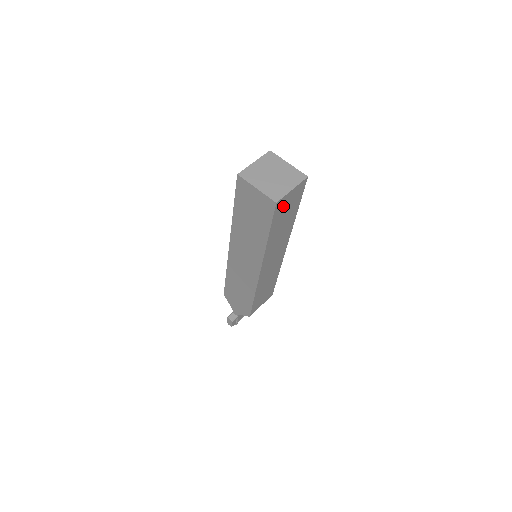
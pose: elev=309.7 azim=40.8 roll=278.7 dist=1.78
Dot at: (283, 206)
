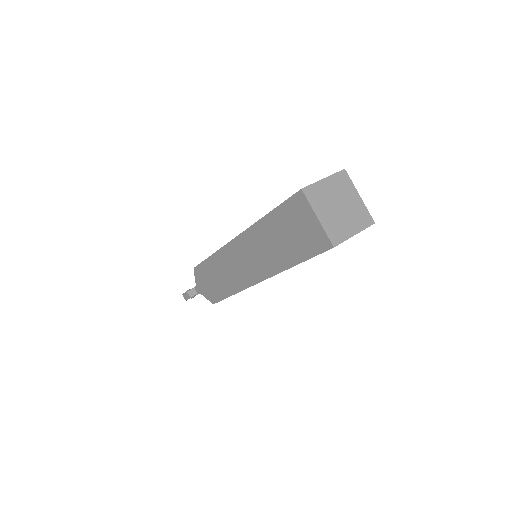
Dot at: occluded
